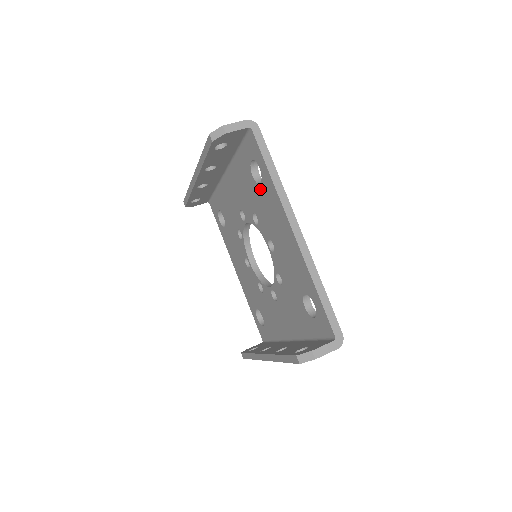
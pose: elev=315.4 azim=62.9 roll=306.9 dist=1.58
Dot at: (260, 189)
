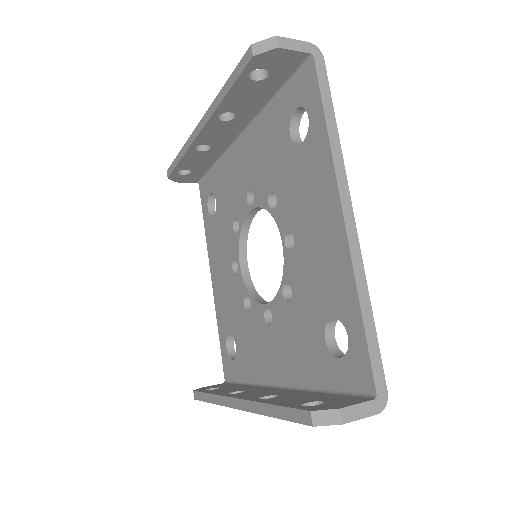
Dot at: (298, 152)
